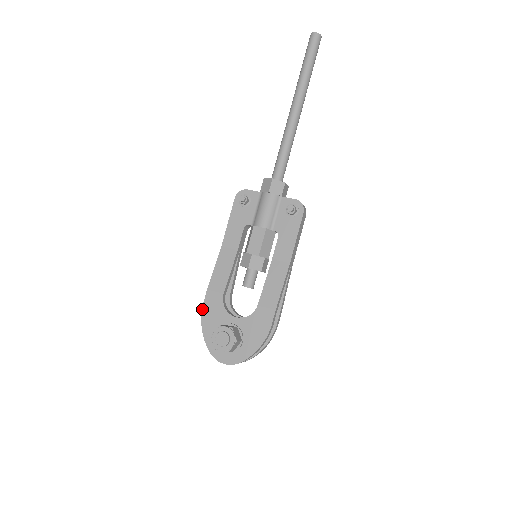
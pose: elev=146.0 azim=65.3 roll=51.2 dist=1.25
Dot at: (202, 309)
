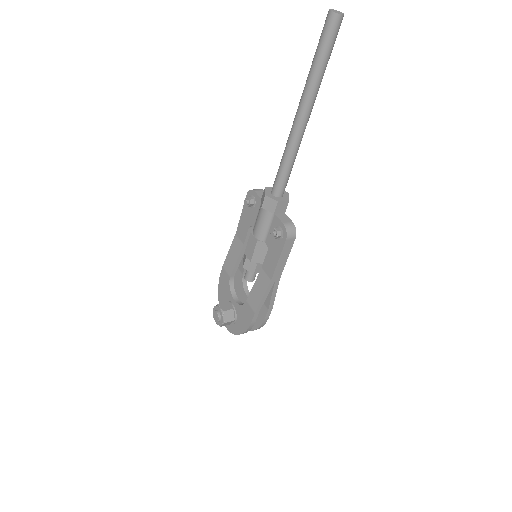
Dot at: (219, 279)
